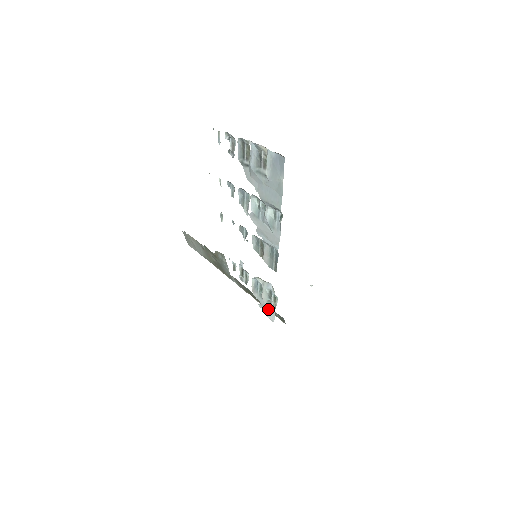
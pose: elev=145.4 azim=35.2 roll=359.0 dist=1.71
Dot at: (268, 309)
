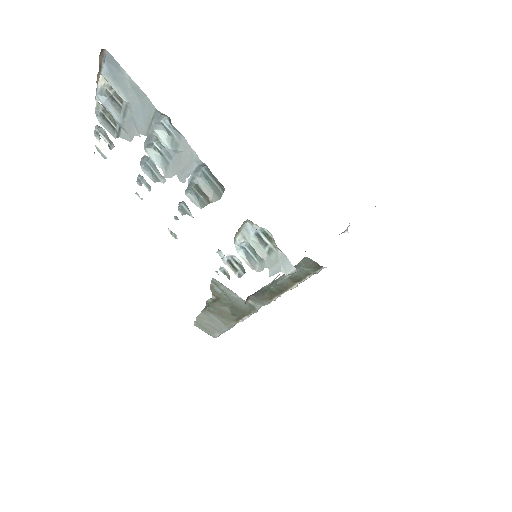
Dot at: (276, 261)
